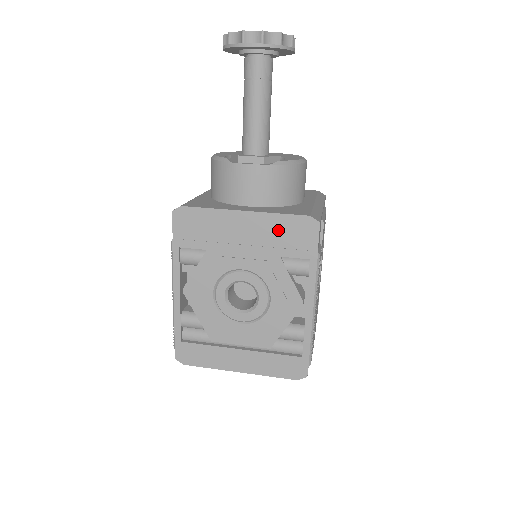
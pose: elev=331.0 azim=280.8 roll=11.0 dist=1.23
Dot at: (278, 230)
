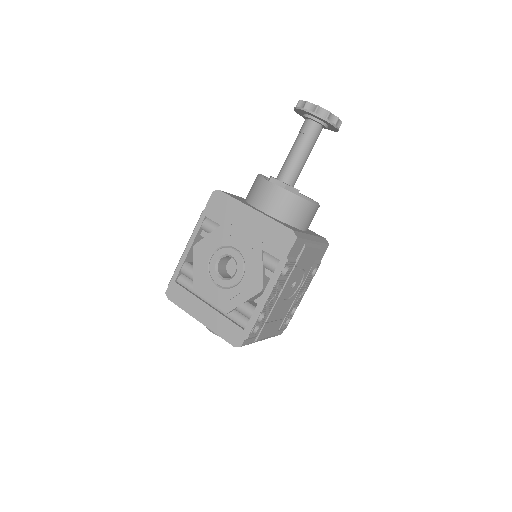
Dot at: (269, 231)
